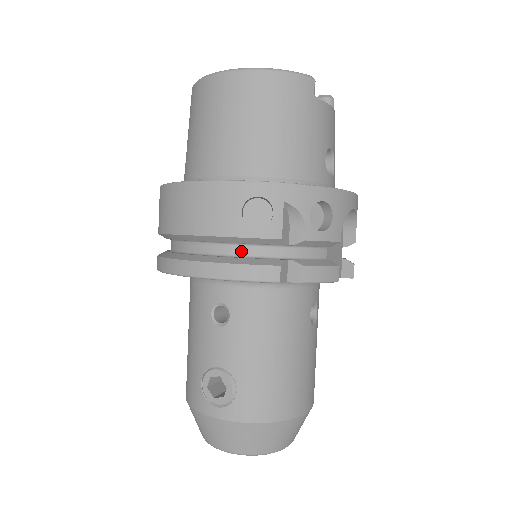
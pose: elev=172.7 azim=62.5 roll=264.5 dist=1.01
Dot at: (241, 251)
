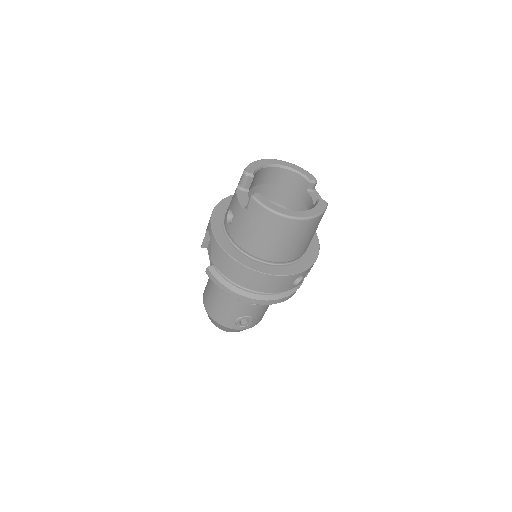
Dot at: occluded
